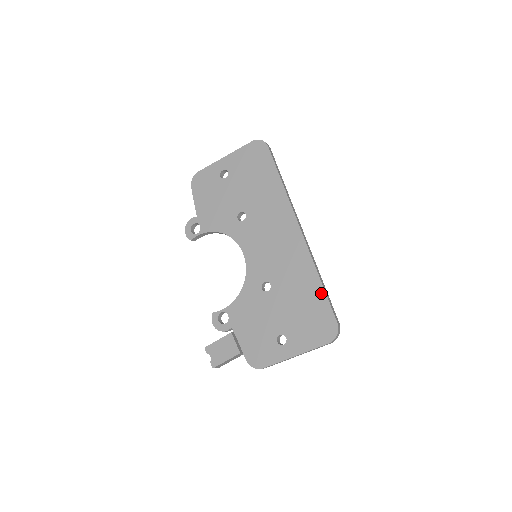
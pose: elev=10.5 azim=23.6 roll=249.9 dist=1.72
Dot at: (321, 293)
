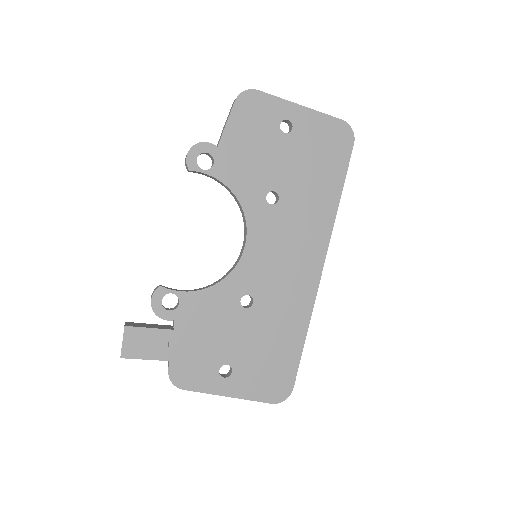
Dot at: (298, 349)
